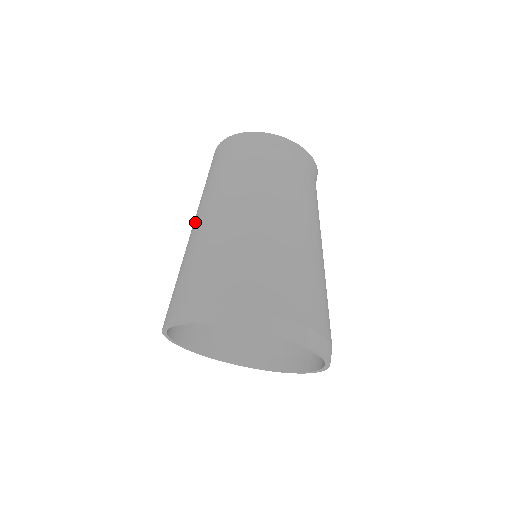
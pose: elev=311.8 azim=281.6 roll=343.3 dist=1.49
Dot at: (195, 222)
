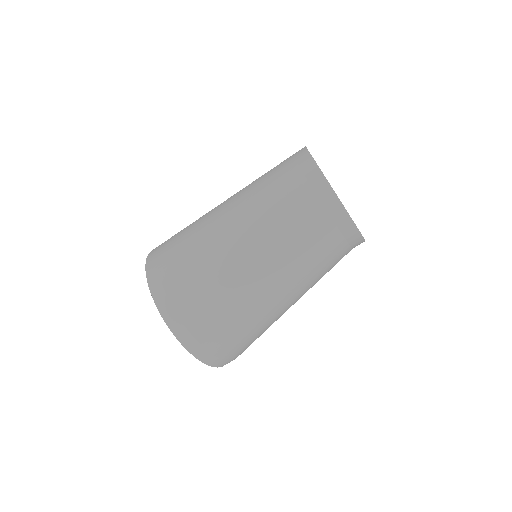
Dot at: (228, 211)
